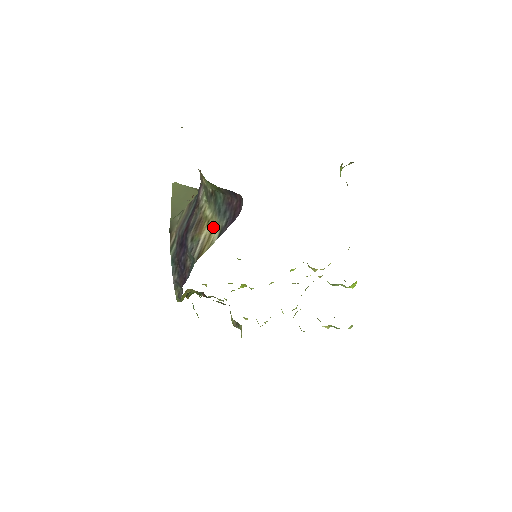
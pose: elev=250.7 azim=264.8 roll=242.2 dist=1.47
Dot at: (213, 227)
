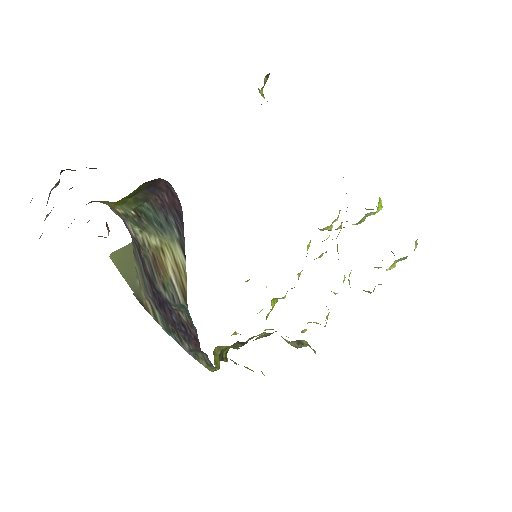
Dot at: (171, 251)
